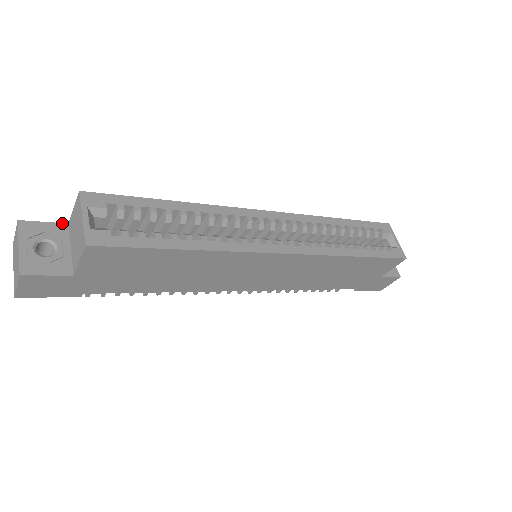
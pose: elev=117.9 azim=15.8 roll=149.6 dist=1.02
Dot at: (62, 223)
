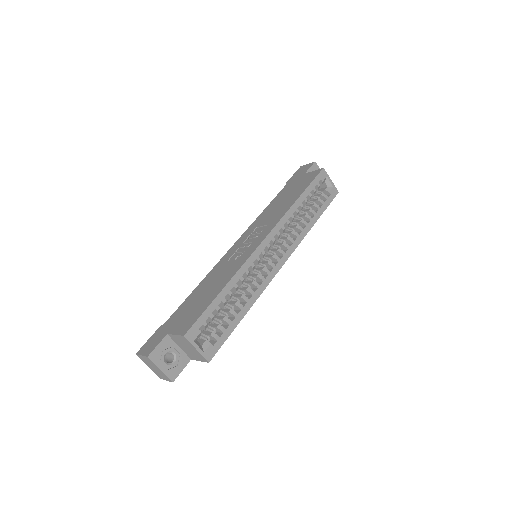
Dot at: (165, 337)
